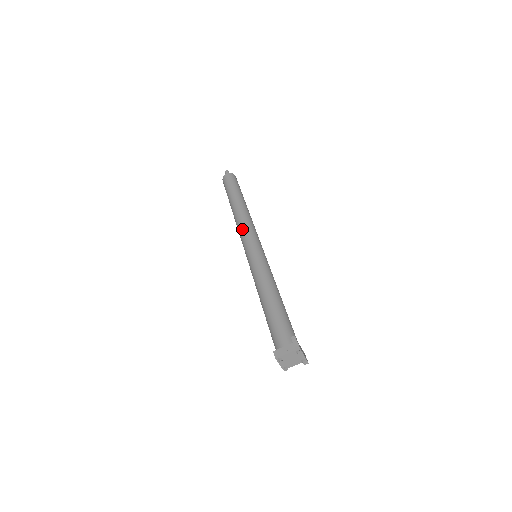
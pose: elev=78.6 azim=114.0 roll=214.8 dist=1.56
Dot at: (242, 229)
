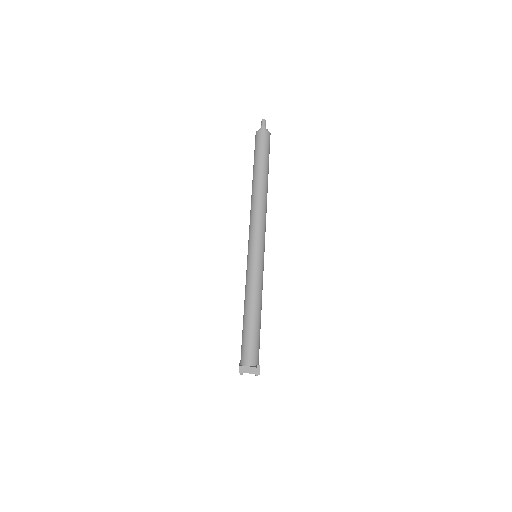
Dot at: (255, 222)
